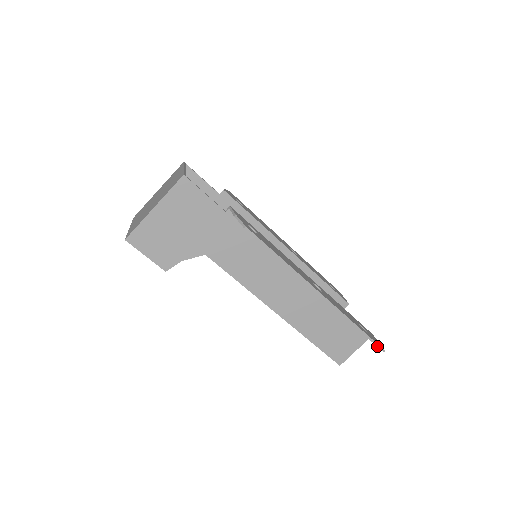
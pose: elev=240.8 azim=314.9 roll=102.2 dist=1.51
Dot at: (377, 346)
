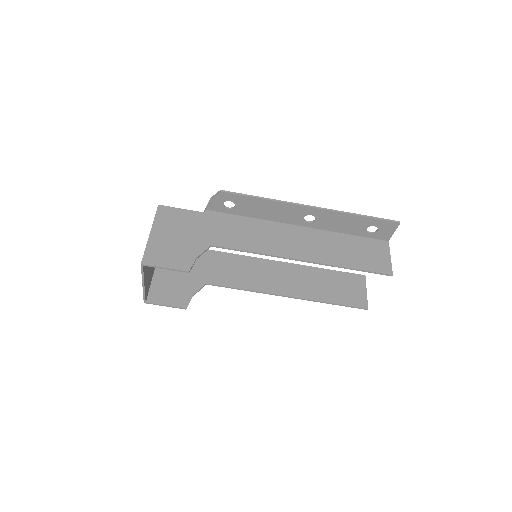
Dot at: (390, 221)
